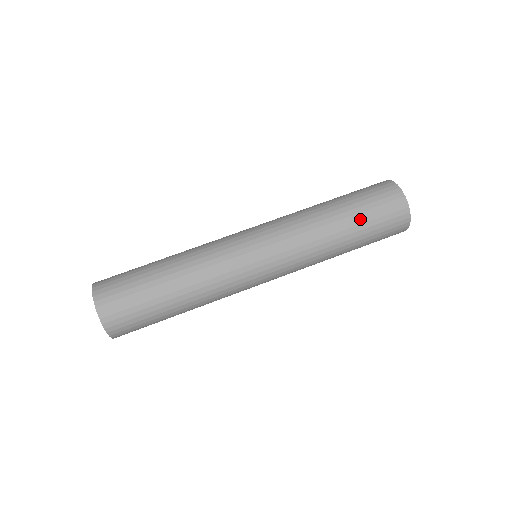
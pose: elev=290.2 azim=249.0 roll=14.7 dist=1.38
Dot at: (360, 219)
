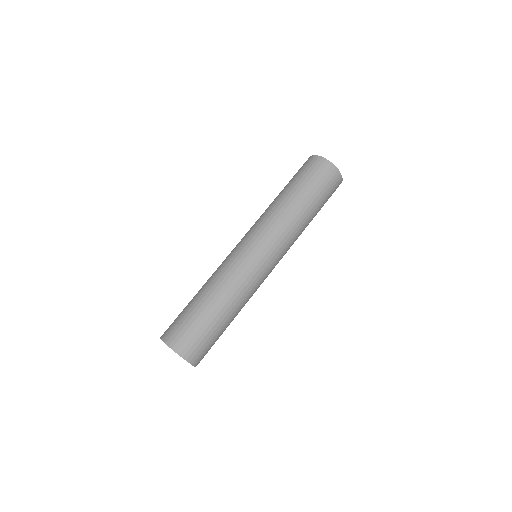
Dot at: (310, 193)
